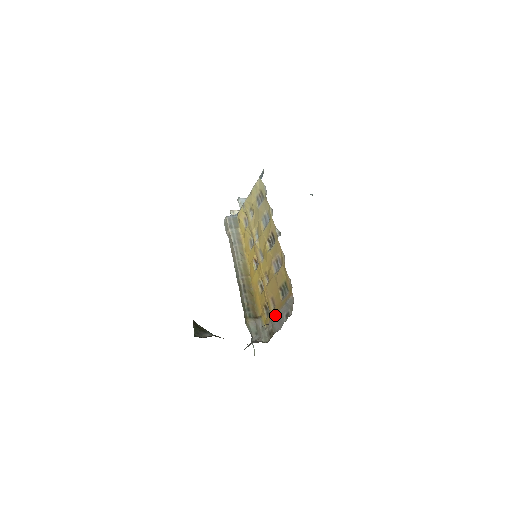
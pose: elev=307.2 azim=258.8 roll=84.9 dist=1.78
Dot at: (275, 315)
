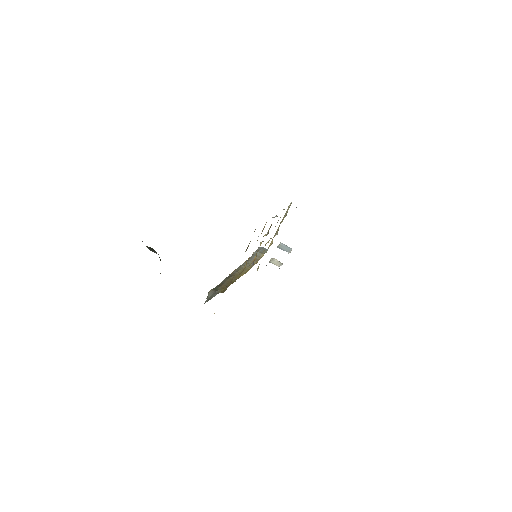
Dot at: occluded
